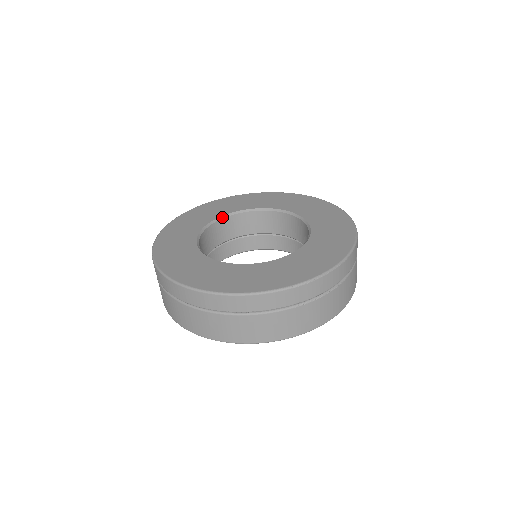
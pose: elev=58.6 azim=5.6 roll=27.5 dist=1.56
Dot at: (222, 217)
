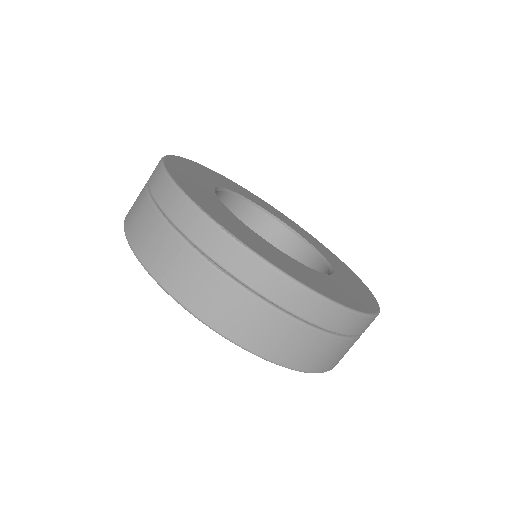
Dot at: occluded
